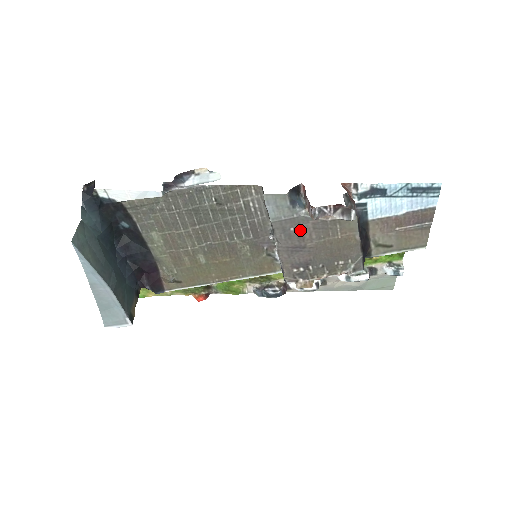
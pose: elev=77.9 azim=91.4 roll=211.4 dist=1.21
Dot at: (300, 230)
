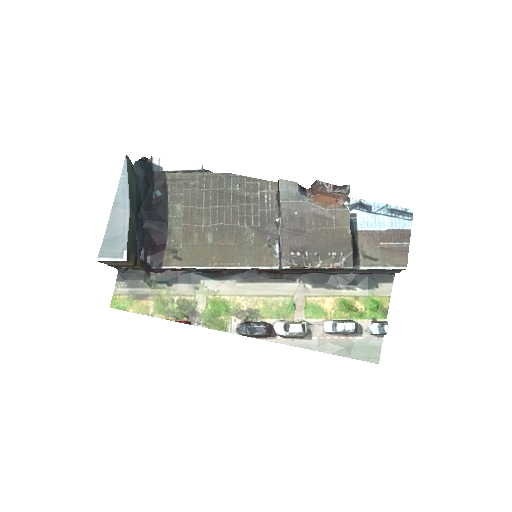
Dot at: (302, 215)
